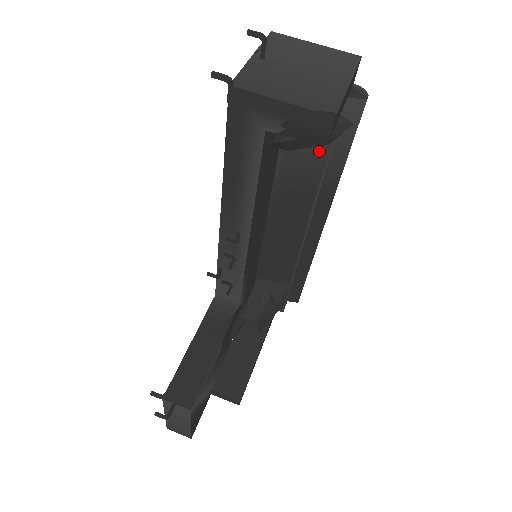
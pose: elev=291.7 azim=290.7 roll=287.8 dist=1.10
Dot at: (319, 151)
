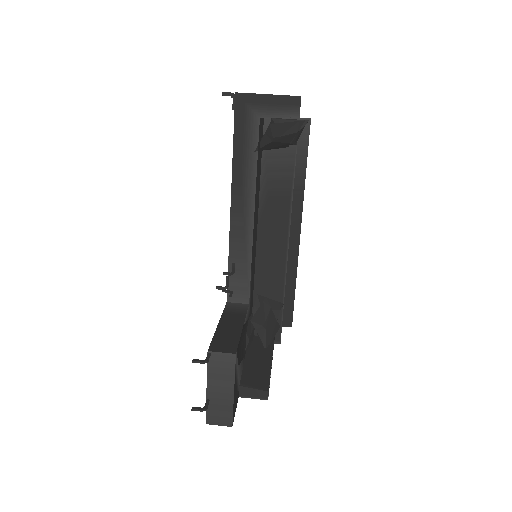
Dot at: (288, 161)
